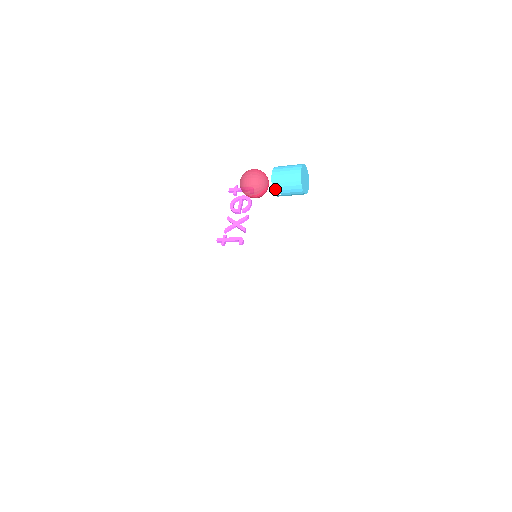
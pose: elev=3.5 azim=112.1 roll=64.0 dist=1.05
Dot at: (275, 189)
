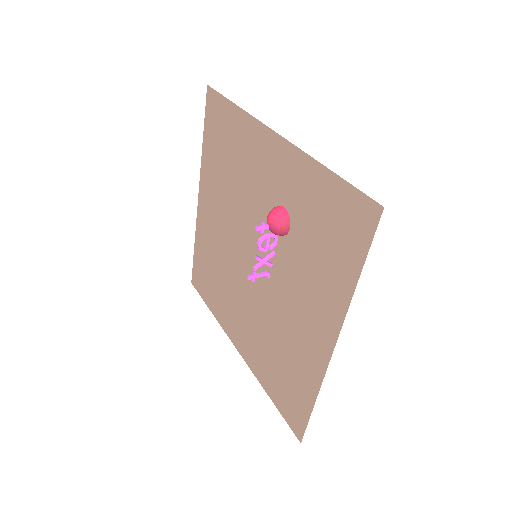
Dot at: occluded
